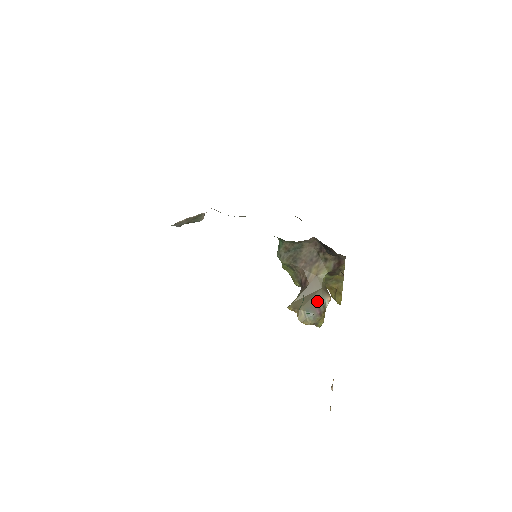
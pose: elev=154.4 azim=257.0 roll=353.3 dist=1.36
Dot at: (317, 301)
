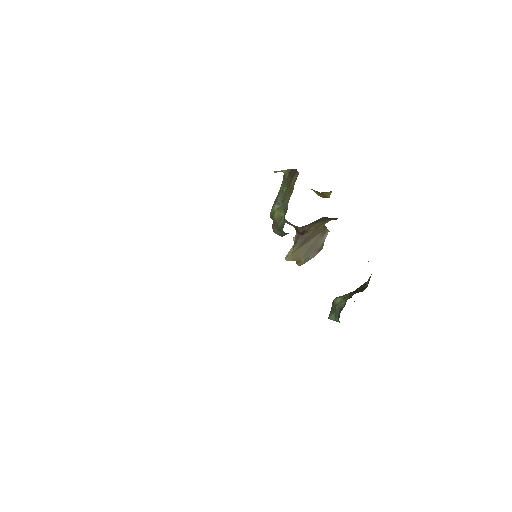
Dot at: (317, 245)
